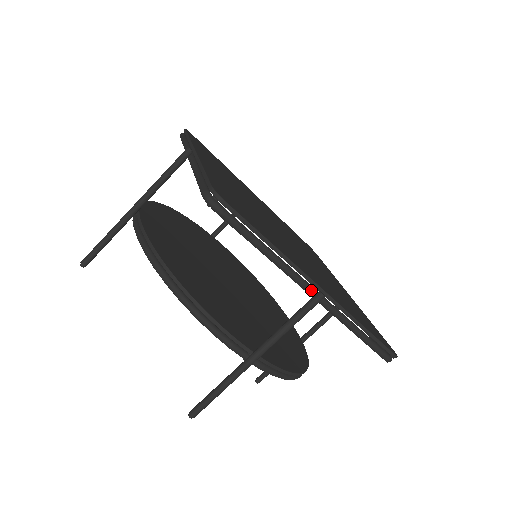
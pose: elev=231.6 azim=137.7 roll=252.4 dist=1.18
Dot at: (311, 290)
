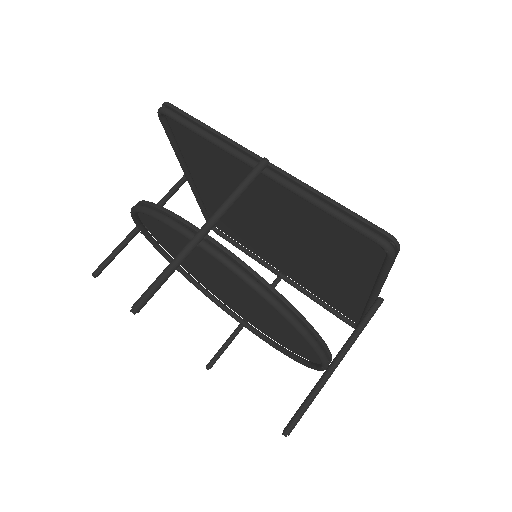
Dot at: occluded
